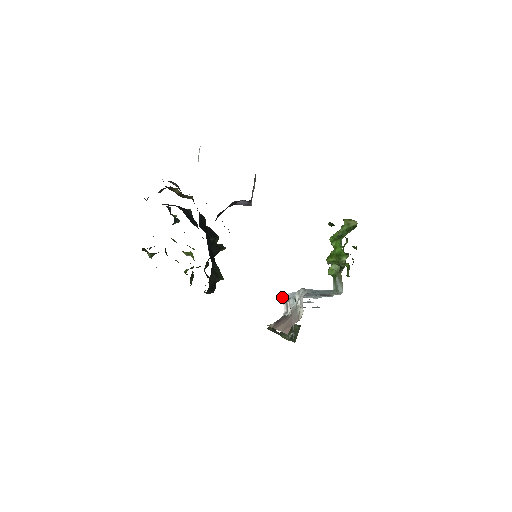
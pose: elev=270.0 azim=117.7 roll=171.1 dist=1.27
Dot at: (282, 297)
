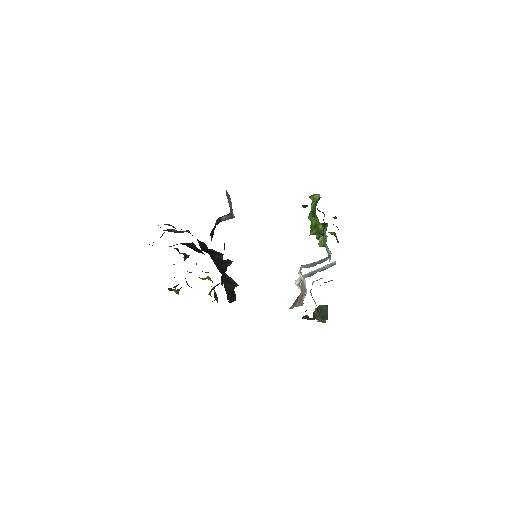
Dot at: (295, 283)
